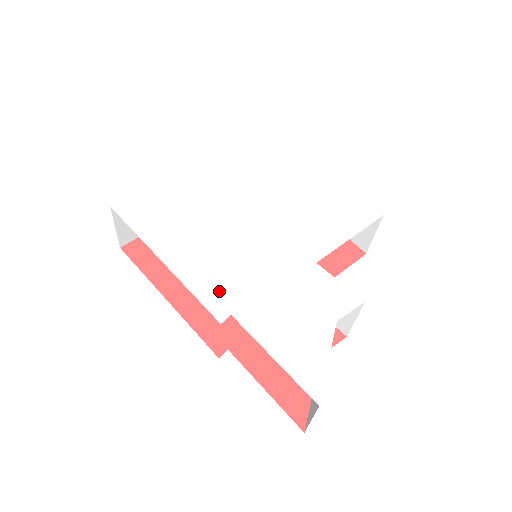
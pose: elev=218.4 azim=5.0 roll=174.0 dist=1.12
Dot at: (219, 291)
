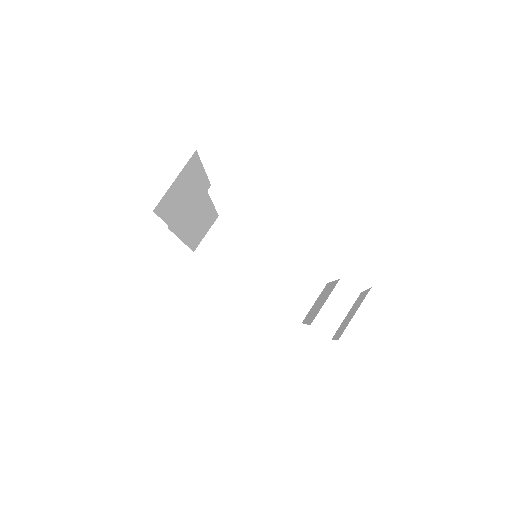
Dot at: occluded
